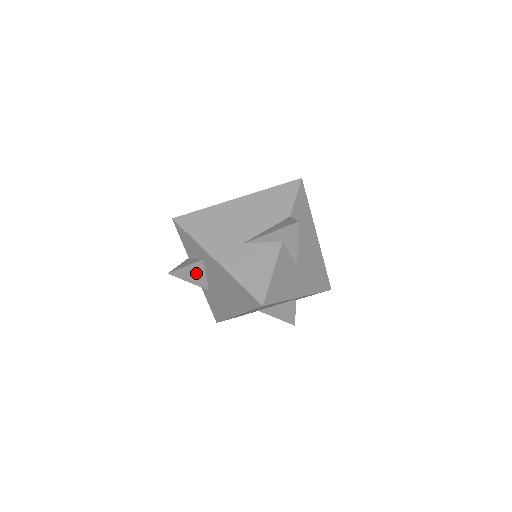
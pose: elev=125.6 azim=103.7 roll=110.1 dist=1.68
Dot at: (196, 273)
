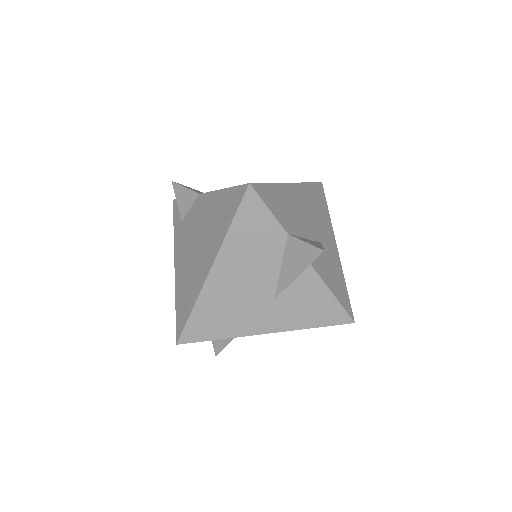
Dot at: occluded
